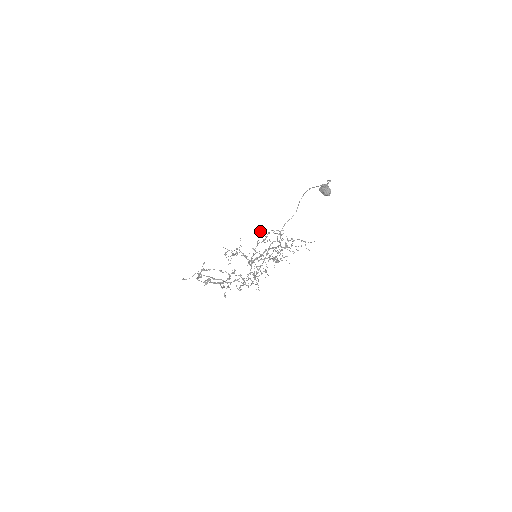
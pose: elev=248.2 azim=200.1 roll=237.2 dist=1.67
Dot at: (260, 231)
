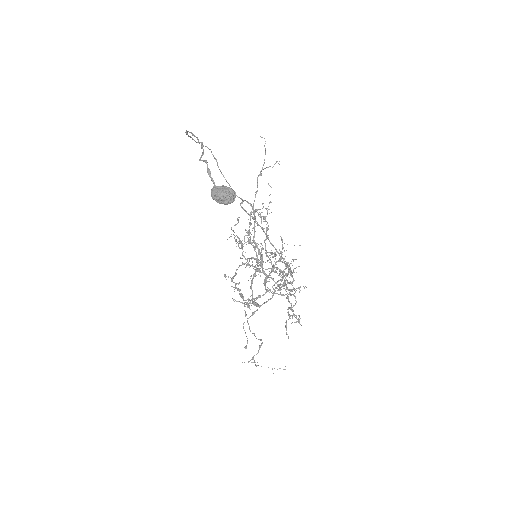
Dot at: occluded
